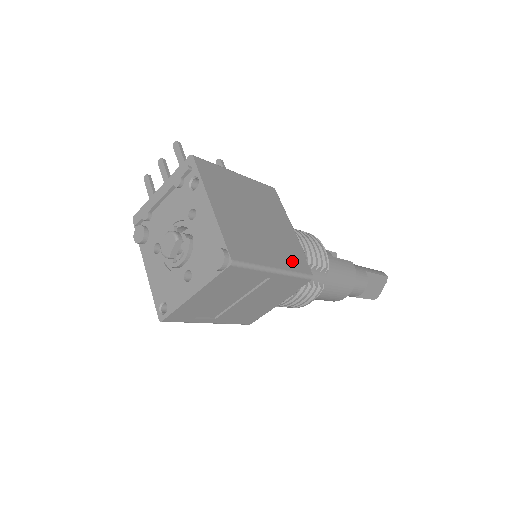
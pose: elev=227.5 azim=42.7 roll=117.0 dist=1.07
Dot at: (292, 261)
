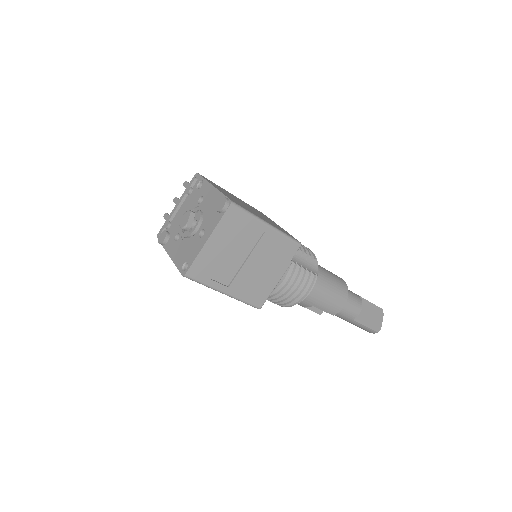
Dot at: (281, 230)
